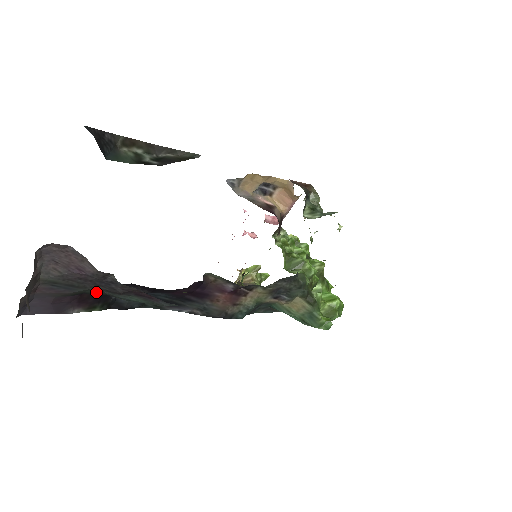
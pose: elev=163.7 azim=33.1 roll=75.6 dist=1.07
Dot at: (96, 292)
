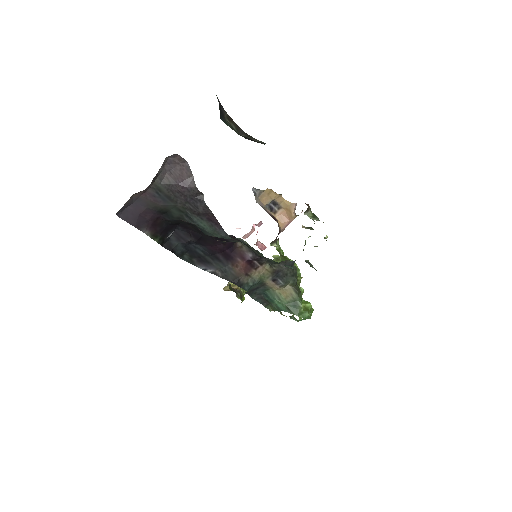
Dot at: (177, 213)
